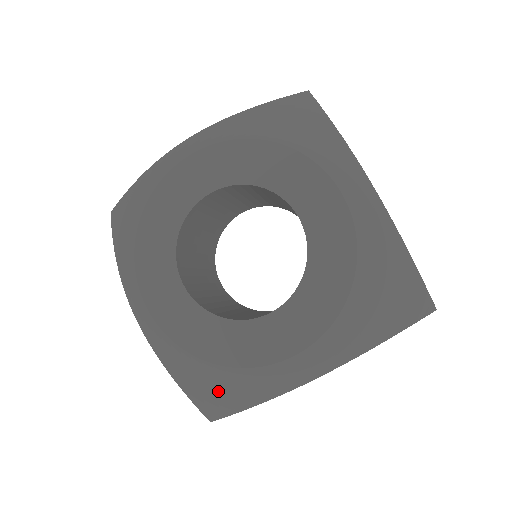
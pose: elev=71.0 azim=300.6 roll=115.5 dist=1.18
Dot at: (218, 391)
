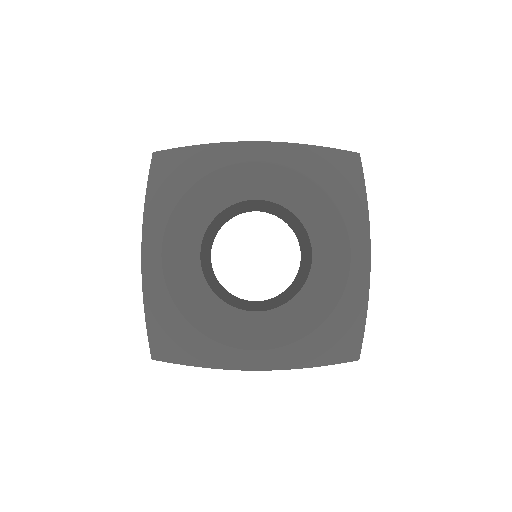
Dot at: (179, 344)
